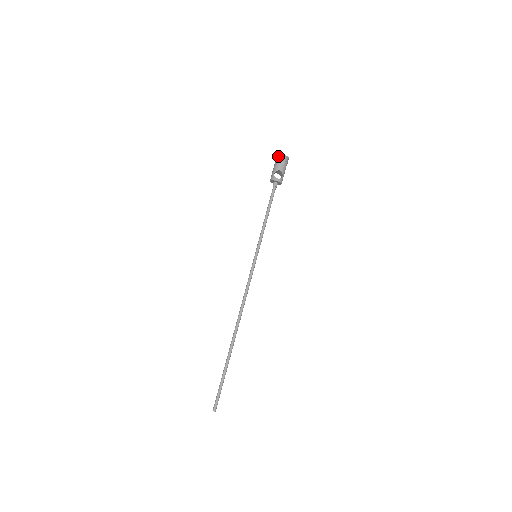
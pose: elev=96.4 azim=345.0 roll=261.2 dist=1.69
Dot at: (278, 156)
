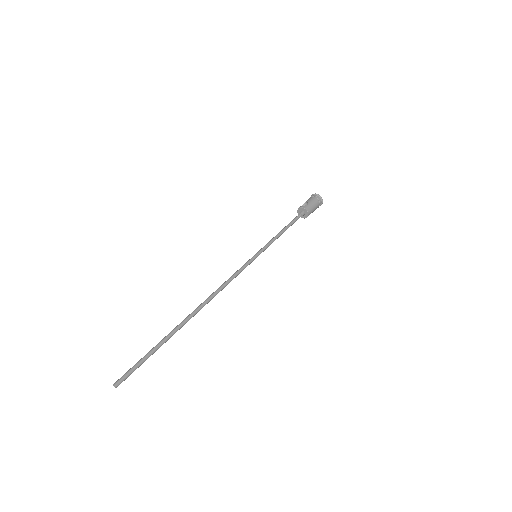
Dot at: occluded
